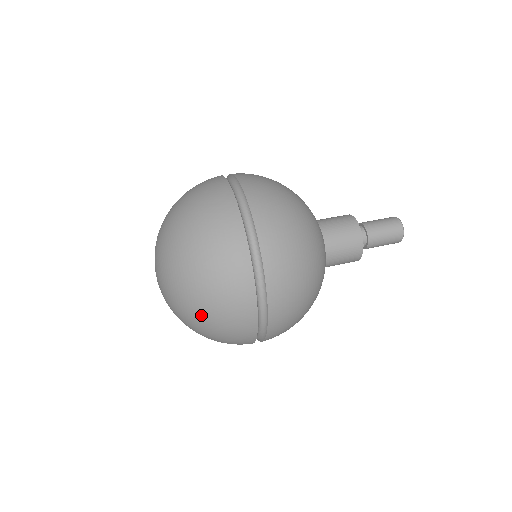
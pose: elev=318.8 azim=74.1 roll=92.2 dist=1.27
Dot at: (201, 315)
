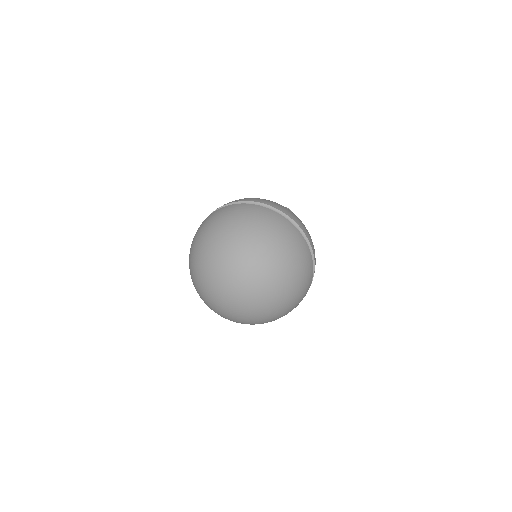
Dot at: (271, 247)
